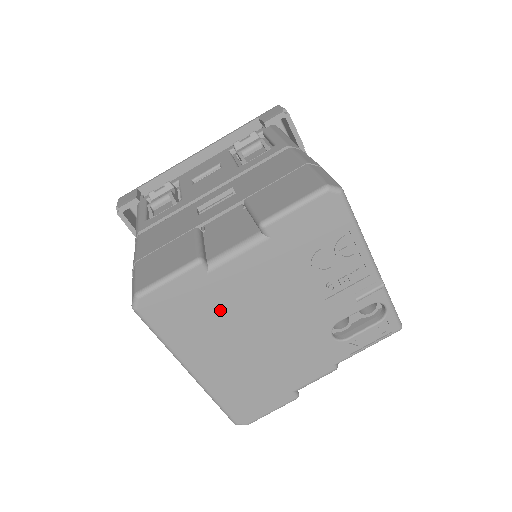
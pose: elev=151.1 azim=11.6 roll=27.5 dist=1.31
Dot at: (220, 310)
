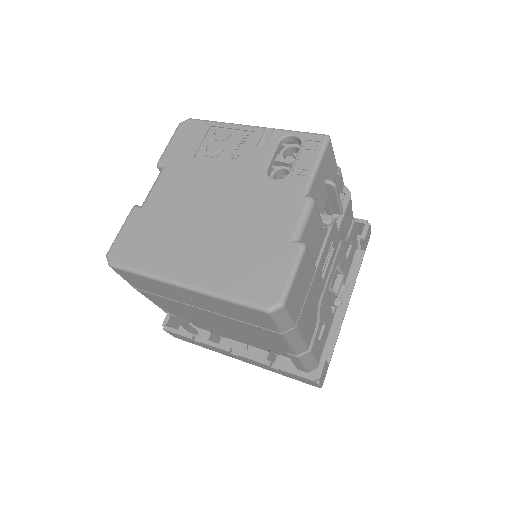
Dot at: (168, 223)
